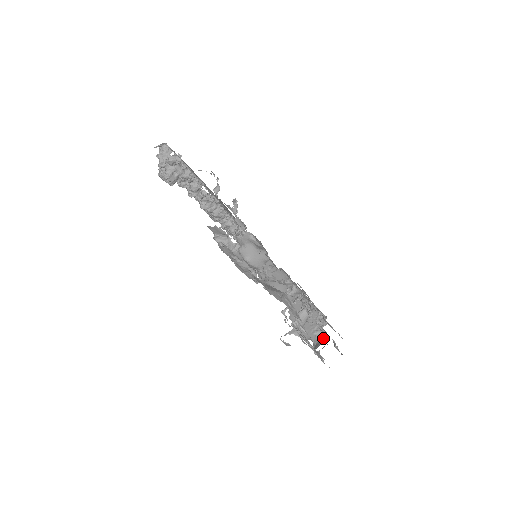
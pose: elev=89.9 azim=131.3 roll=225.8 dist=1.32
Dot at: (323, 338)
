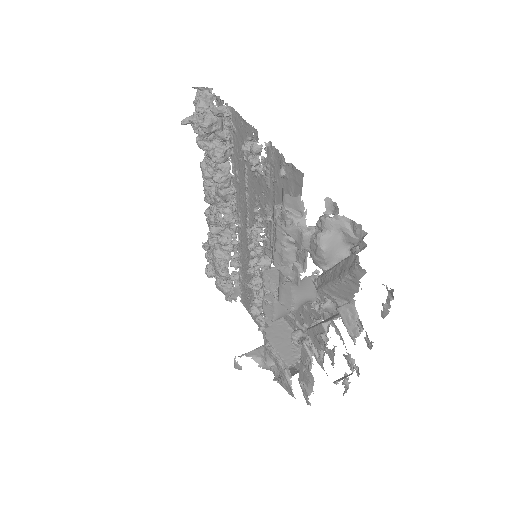
Dot at: occluded
